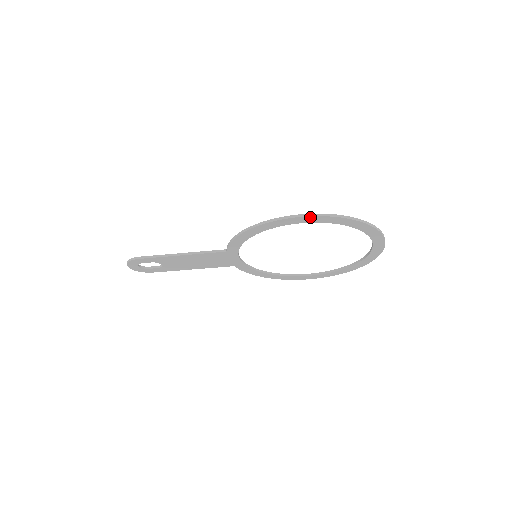
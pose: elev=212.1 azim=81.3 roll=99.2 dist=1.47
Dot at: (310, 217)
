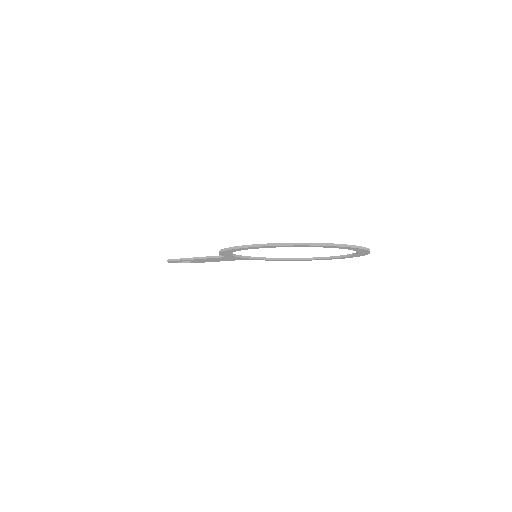
Dot at: (257, 247)
